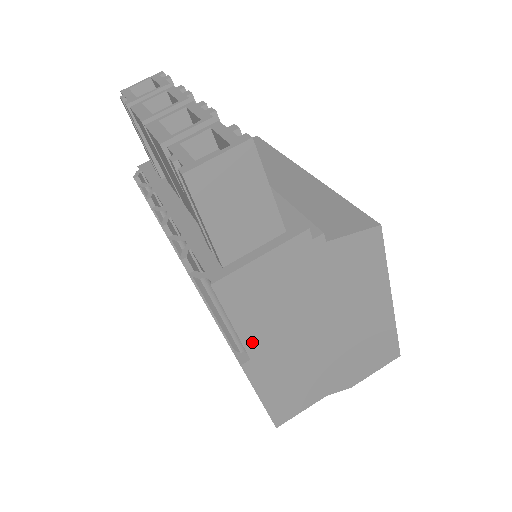
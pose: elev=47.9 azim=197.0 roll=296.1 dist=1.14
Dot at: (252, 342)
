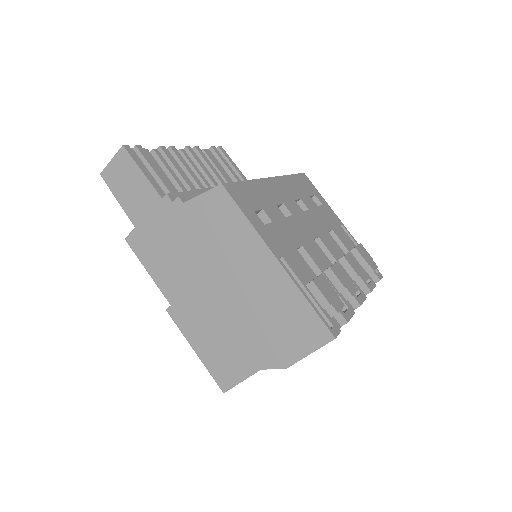
Dot at: (166, 289)
